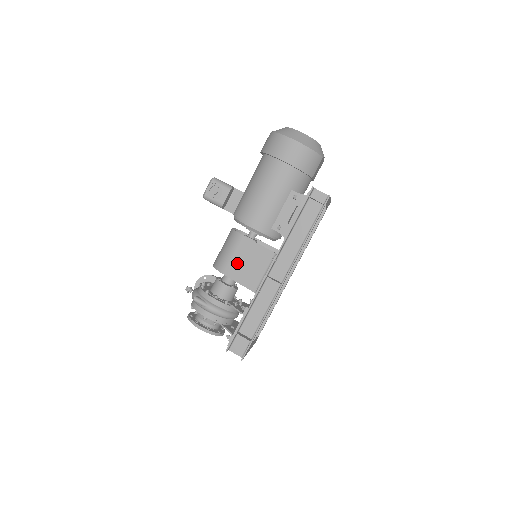
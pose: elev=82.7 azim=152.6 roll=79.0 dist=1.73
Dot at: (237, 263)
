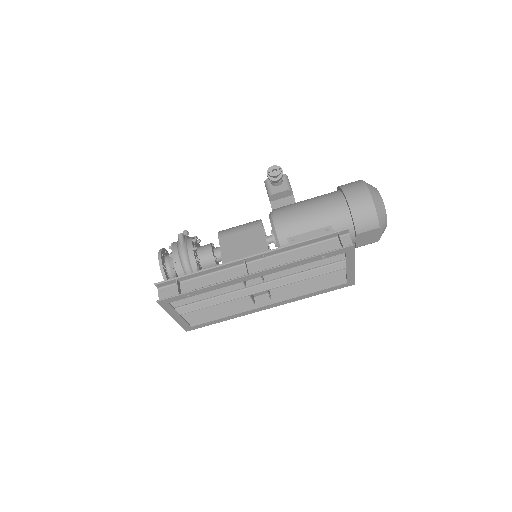
Dot at: (236, 239)
